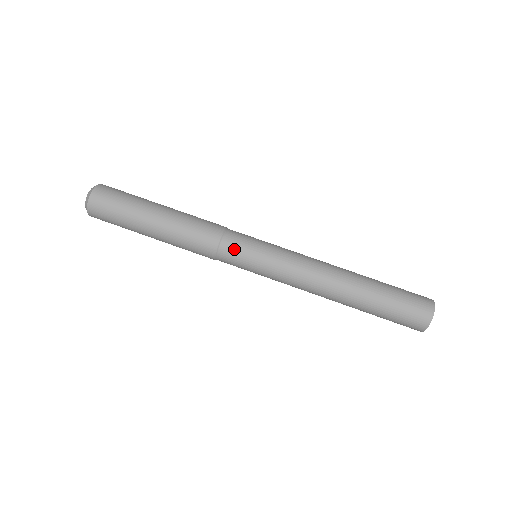
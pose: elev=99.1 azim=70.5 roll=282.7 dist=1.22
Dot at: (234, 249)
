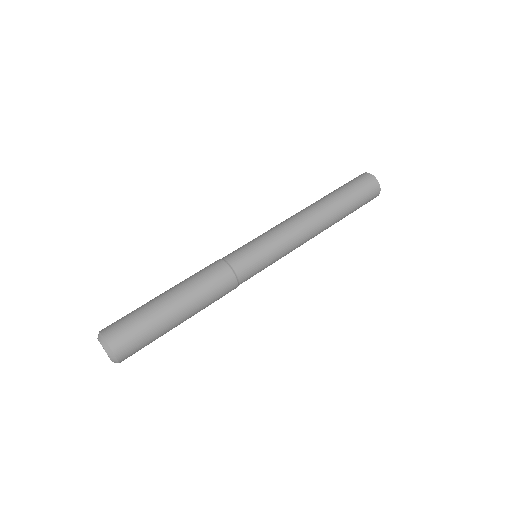
Dot at: (244, 261)
